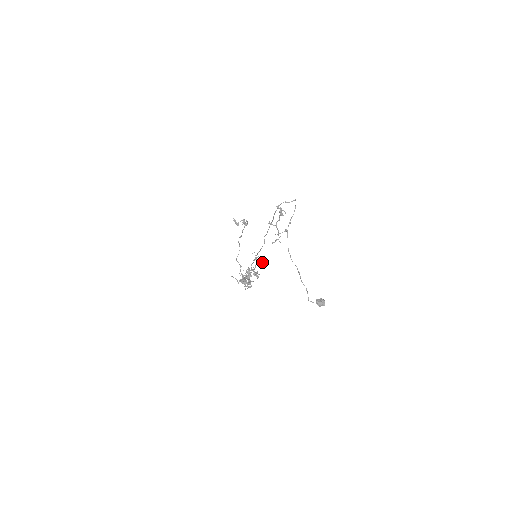
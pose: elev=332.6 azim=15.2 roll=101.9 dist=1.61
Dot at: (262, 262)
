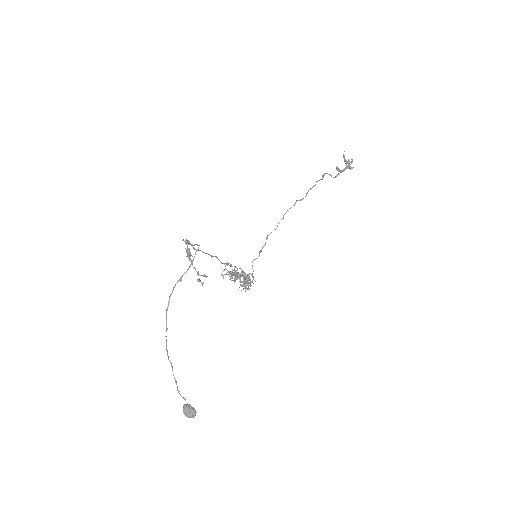
Dot at: occluded
